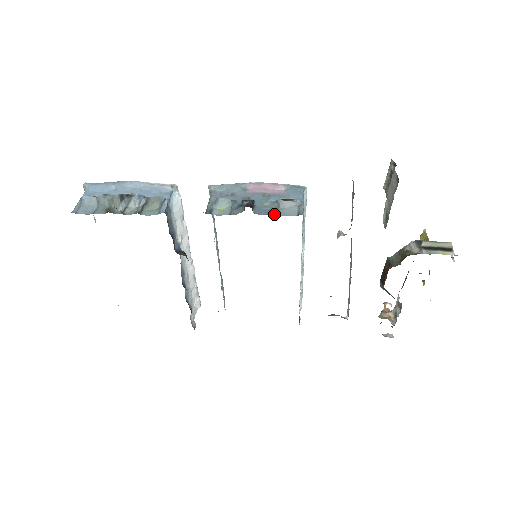
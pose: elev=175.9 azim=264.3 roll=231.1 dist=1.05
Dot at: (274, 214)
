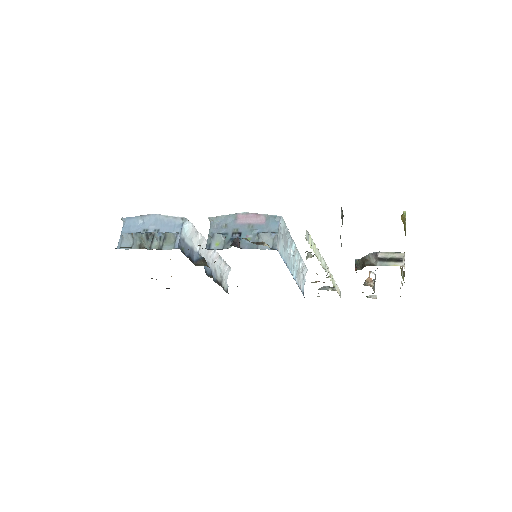
Dot at: (254, 248)
